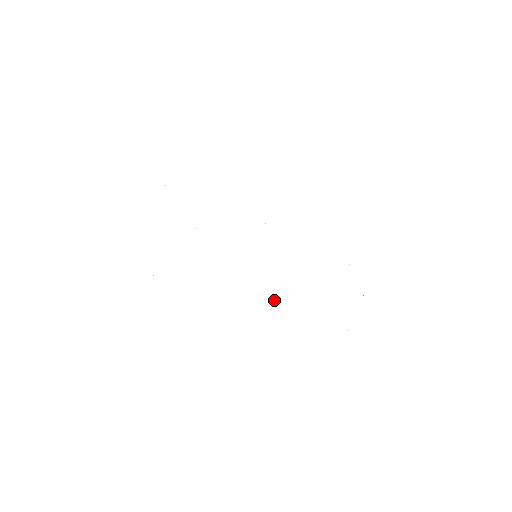
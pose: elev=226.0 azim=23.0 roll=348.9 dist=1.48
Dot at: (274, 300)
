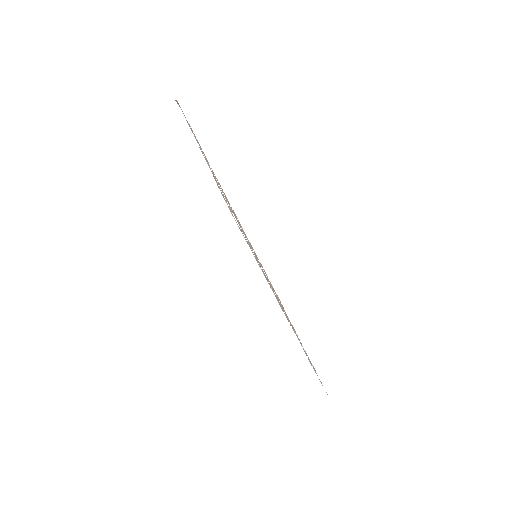
Dot at: occluded
